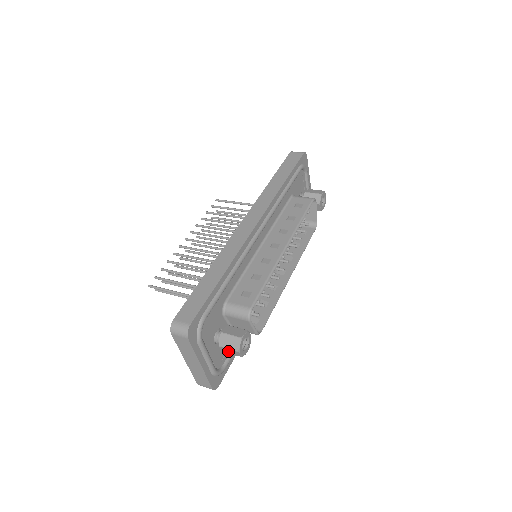
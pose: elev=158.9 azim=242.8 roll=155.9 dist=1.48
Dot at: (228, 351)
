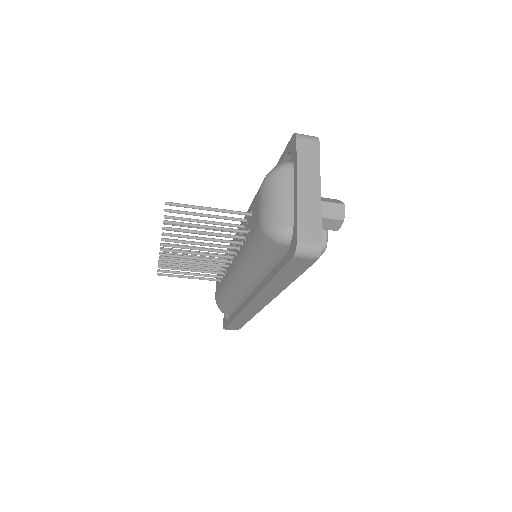
Dot at: (328, 210)
